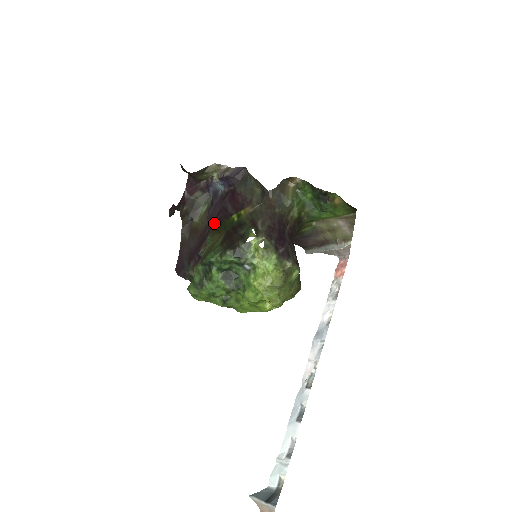
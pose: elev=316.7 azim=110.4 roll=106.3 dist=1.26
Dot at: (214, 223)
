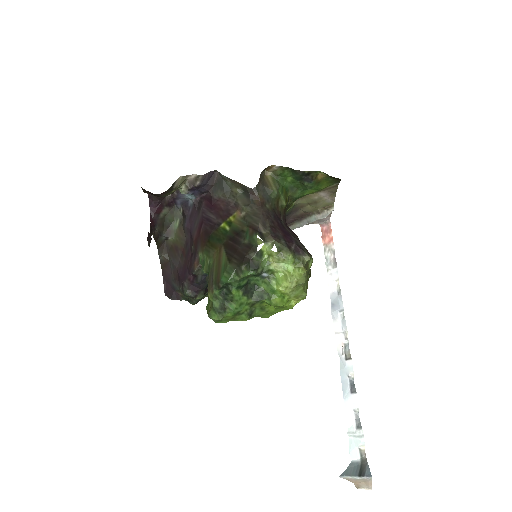
Dot at: (199, 237)
